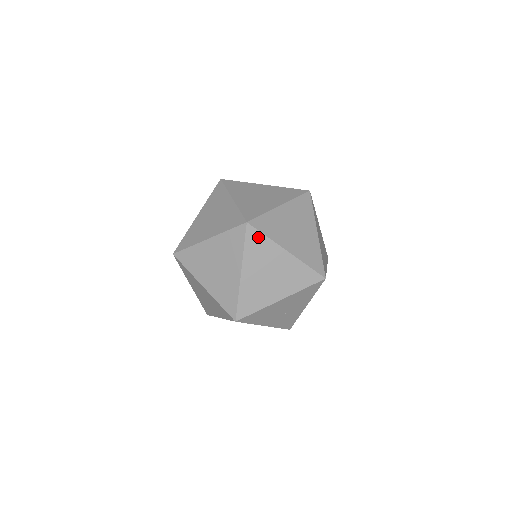
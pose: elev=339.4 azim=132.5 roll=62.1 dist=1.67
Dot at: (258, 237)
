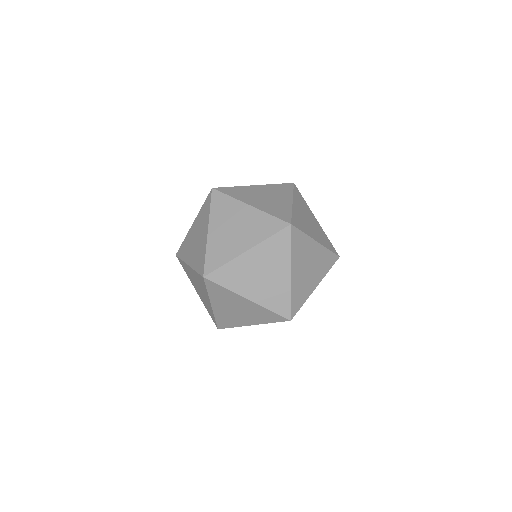
Dot at: (299, 236)
